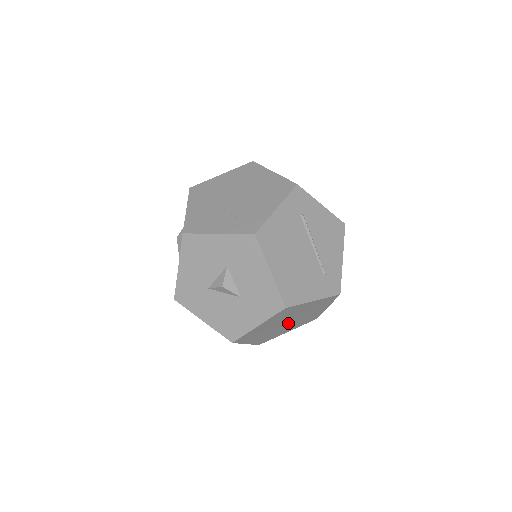
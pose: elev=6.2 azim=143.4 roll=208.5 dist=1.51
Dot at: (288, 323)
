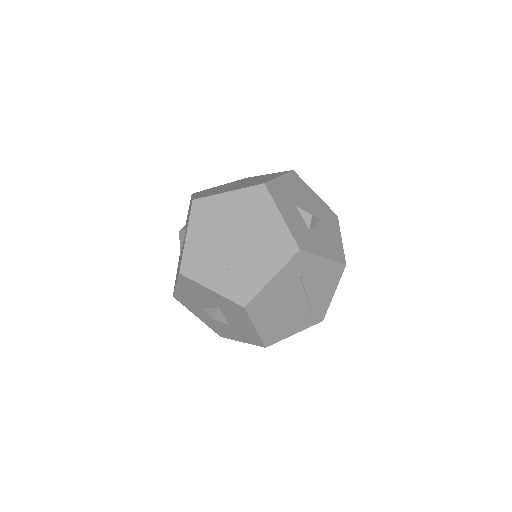
Dot at: occluded
